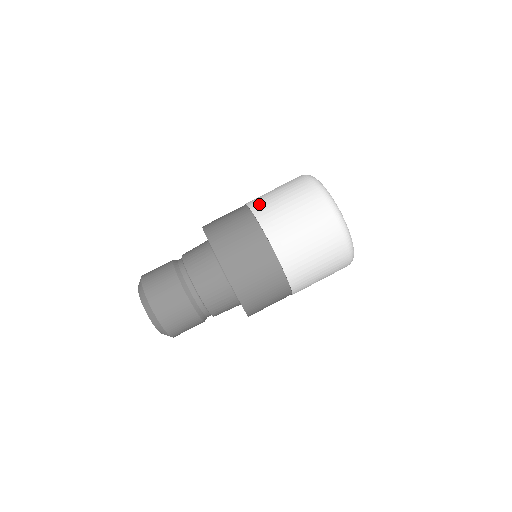
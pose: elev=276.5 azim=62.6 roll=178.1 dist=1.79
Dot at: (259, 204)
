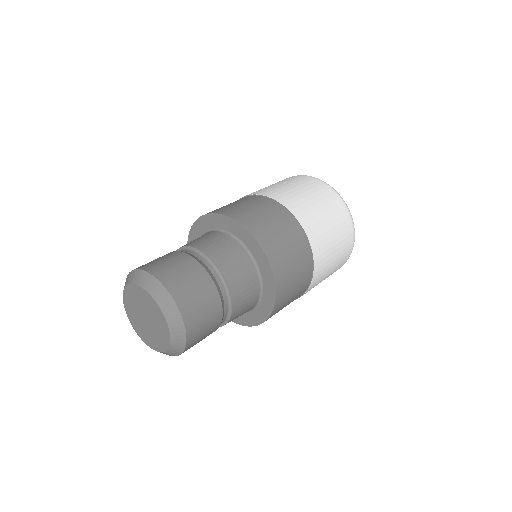
Dot at: occluded
